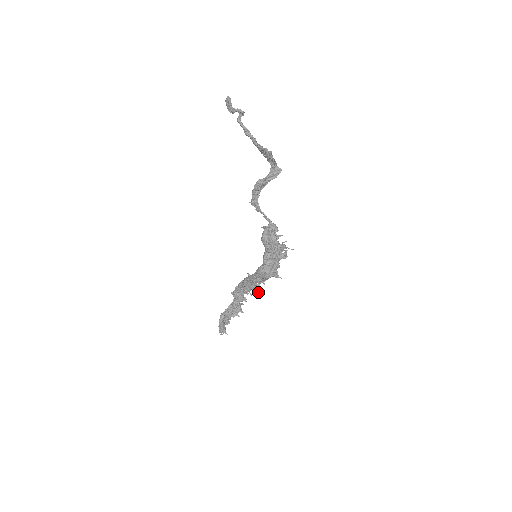
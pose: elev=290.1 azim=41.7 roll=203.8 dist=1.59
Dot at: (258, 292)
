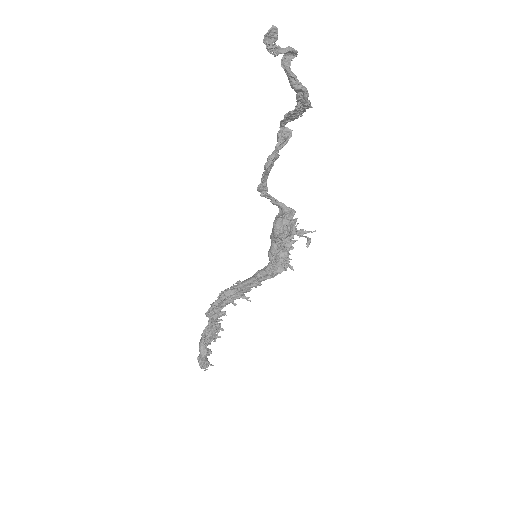
Dot at: (248, 298)
